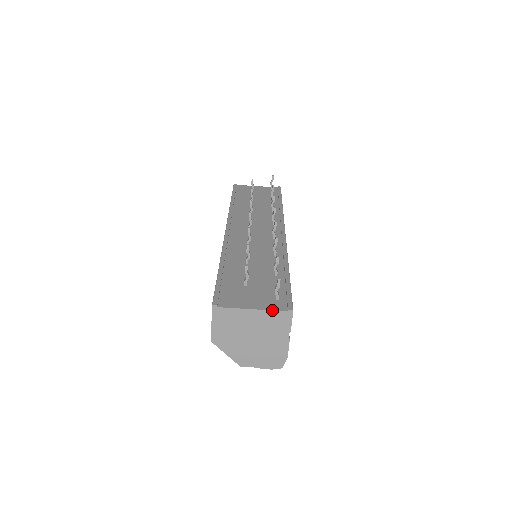
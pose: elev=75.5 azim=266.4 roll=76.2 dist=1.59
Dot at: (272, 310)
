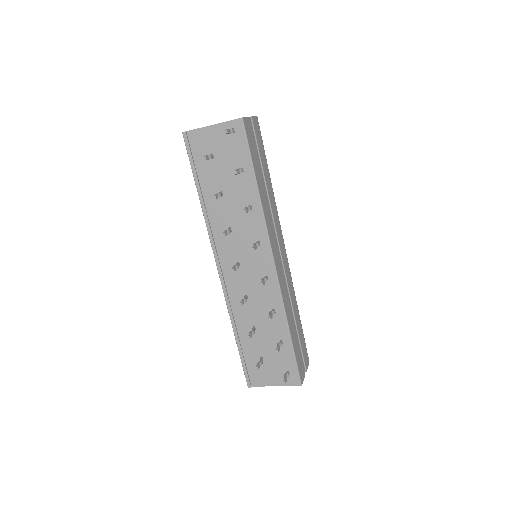
Dot at: occluded
